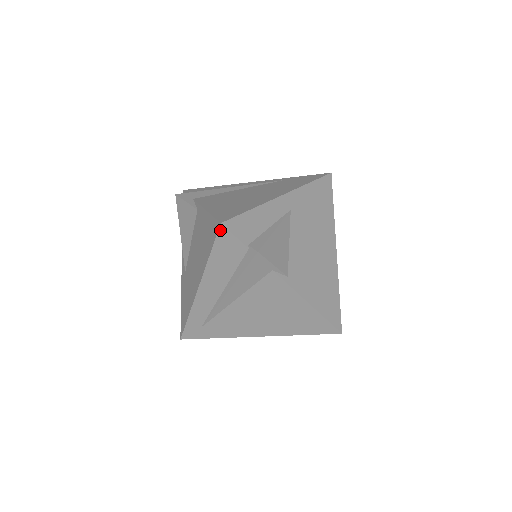
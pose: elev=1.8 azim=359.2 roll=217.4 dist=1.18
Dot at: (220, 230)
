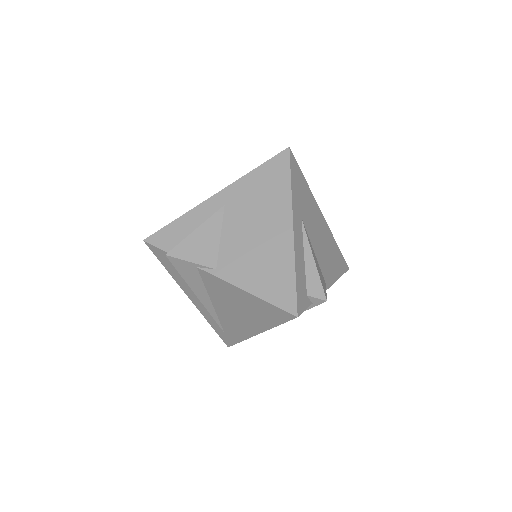
Dot at: (148, 246)
